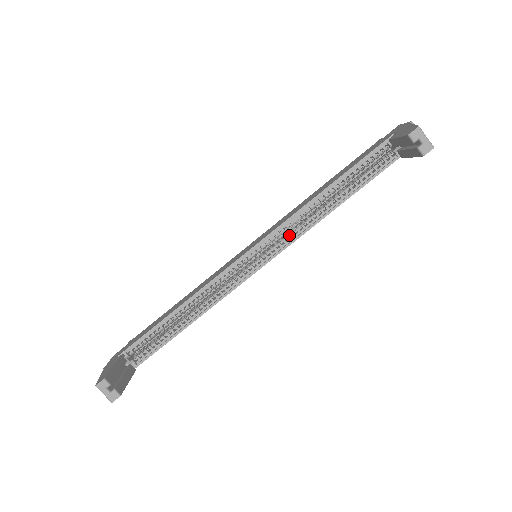
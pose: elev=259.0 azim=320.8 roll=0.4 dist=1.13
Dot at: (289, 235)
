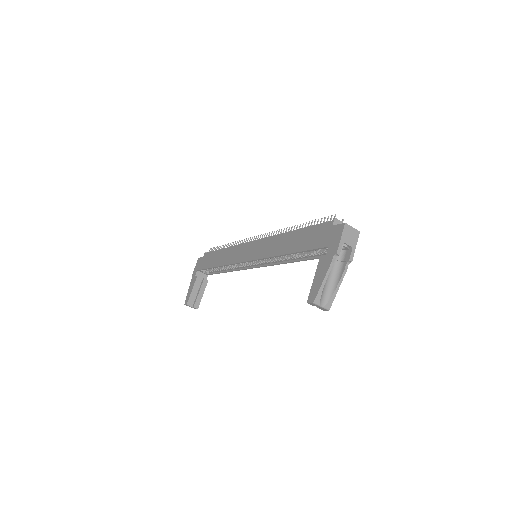
Dot at: (271, 260)
